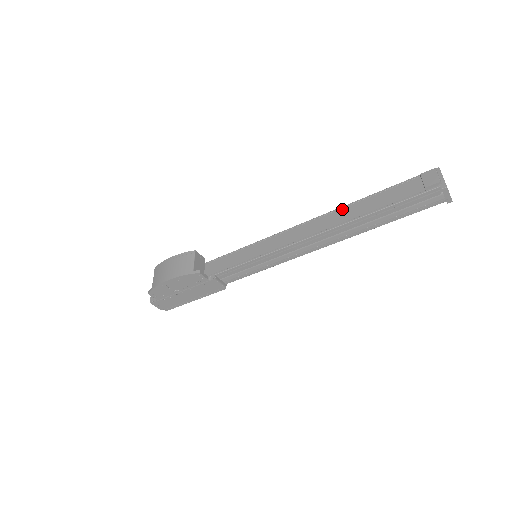
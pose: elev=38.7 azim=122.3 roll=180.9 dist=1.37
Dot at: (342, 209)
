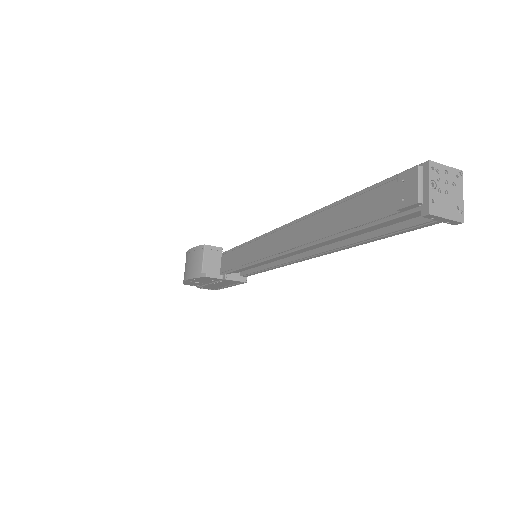
Dot at: (315, 216)
